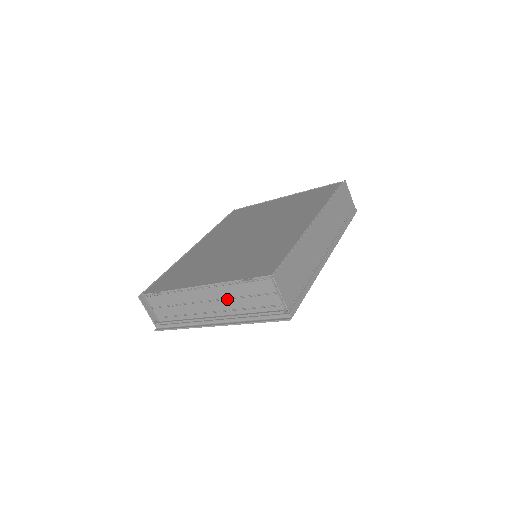
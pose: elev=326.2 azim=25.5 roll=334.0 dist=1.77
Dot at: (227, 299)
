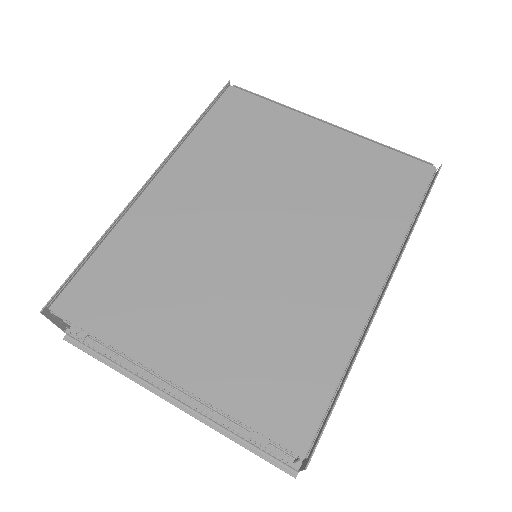
Dot at: occluded
